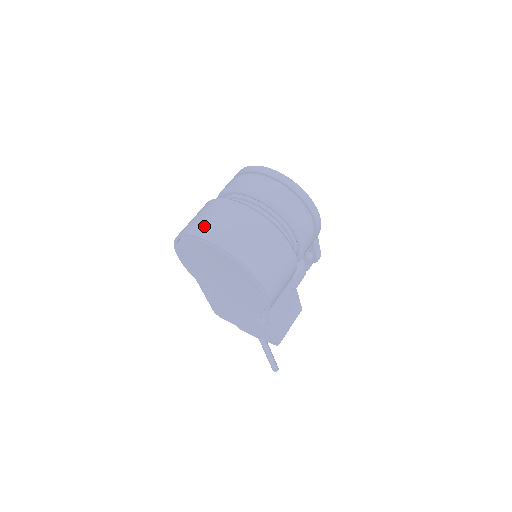
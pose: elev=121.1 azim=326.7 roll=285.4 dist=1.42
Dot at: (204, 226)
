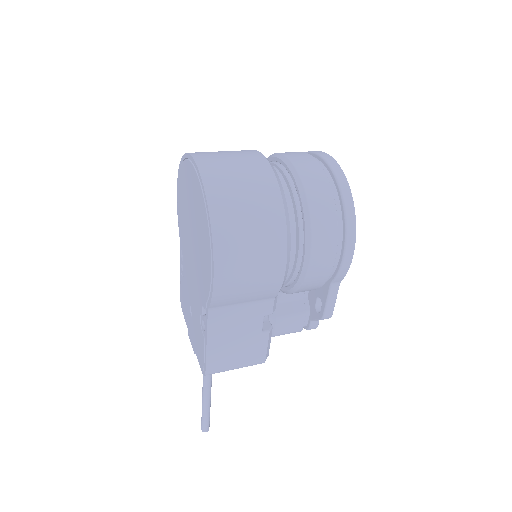
Dot at: (209, 154)
